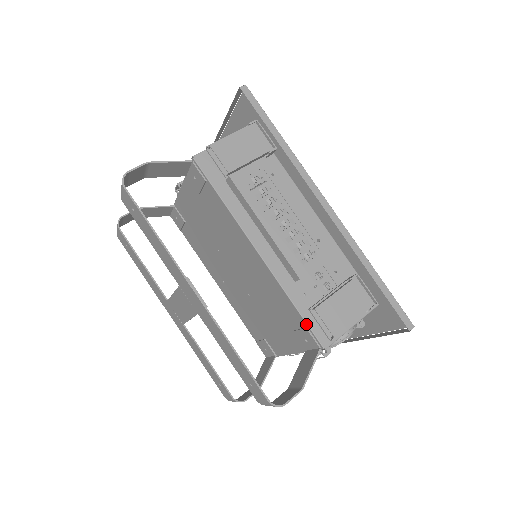
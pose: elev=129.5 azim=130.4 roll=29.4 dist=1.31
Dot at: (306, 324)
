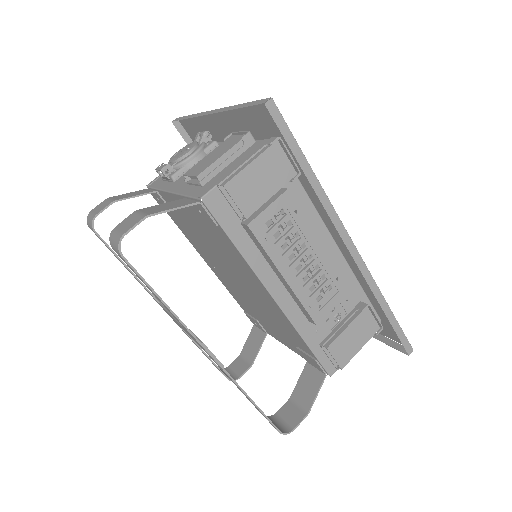
Dot at: (316, 358)
